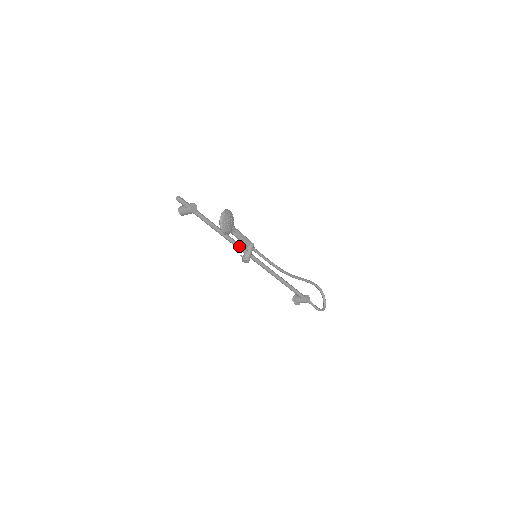
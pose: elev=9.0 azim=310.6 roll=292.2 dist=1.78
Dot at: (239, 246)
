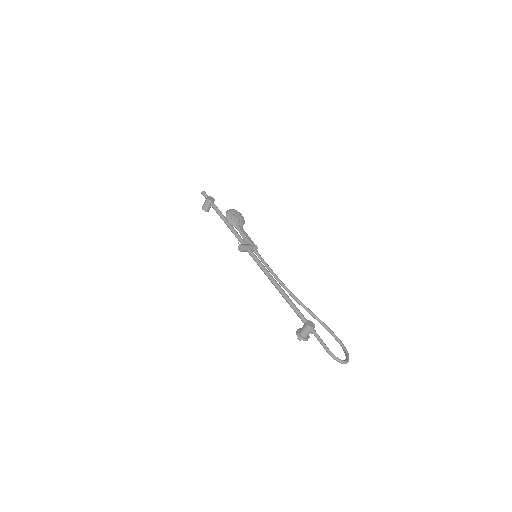
Dot at: (240, 237)
